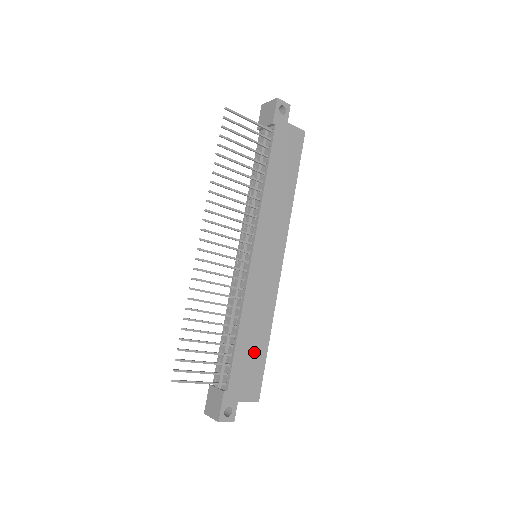
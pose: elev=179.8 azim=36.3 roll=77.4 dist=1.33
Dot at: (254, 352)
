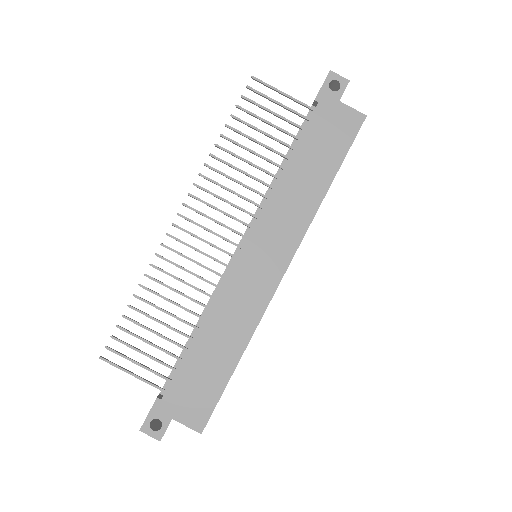
Dot at: (212, 368)
